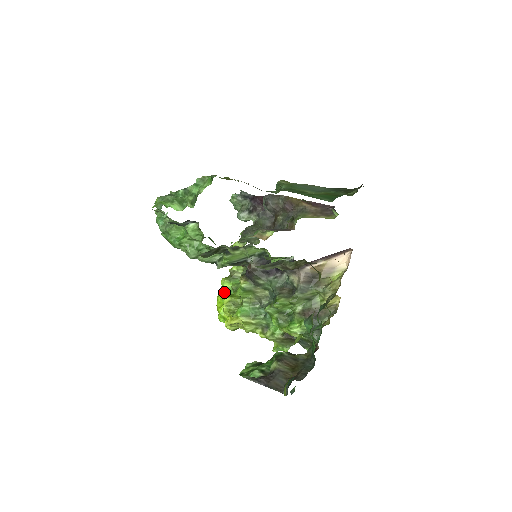
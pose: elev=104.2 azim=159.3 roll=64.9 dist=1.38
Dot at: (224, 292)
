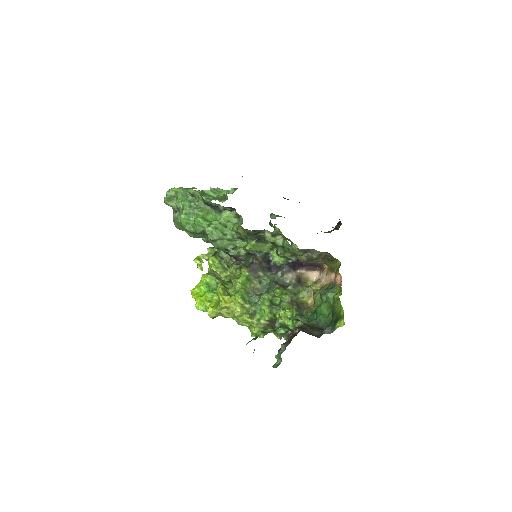
Dot at: (205, 285)
